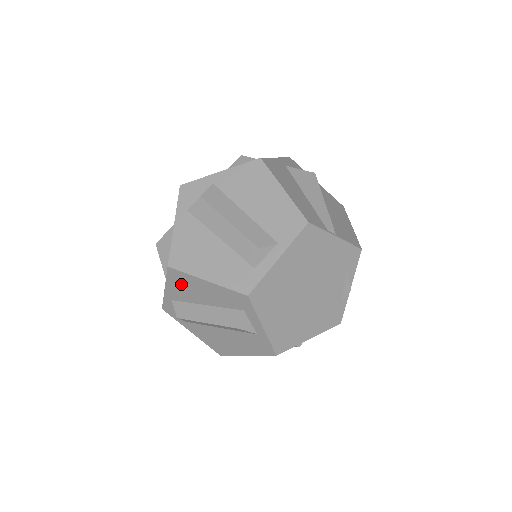
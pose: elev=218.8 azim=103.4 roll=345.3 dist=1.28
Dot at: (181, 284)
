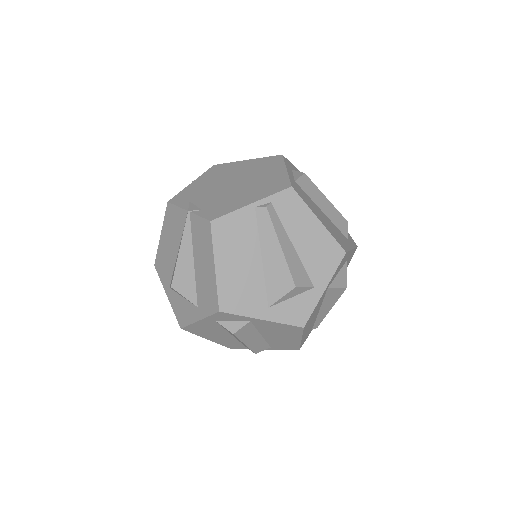
Dot at: occluded
